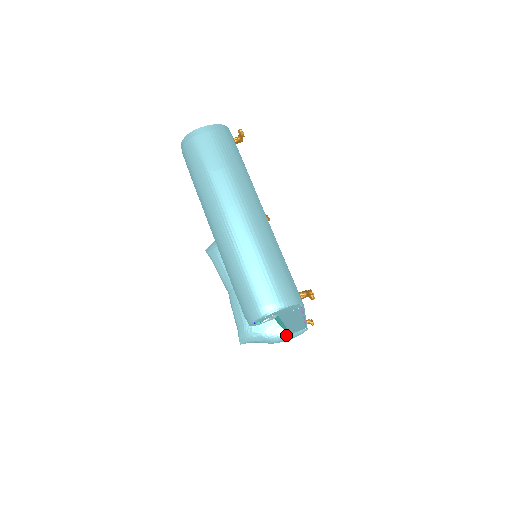
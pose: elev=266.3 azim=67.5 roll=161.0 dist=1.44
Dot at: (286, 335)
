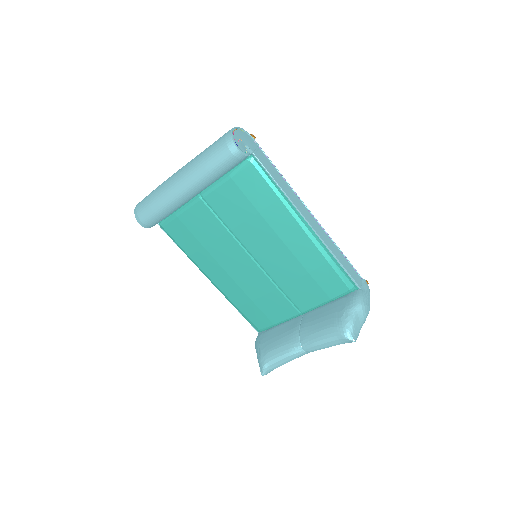
Dot at: (359, 292)
